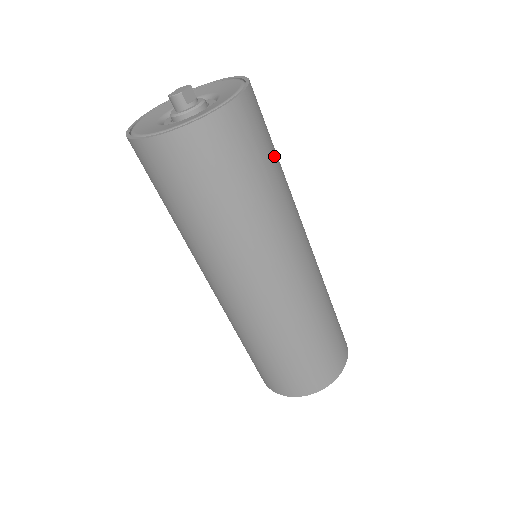
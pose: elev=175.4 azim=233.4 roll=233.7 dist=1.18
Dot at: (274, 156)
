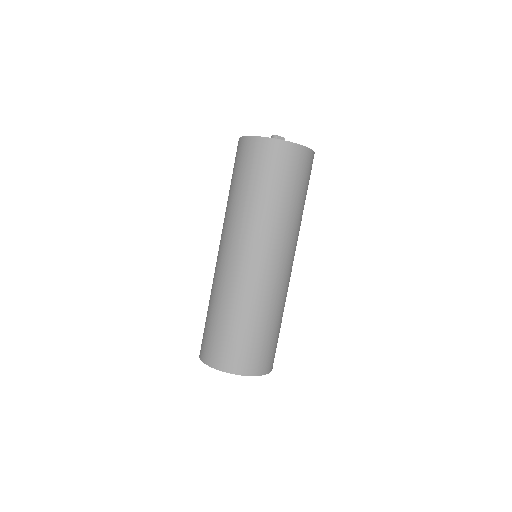
Dot at: (300, 193)
